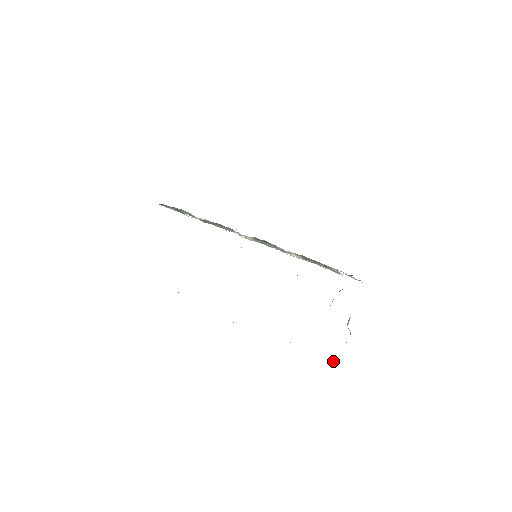
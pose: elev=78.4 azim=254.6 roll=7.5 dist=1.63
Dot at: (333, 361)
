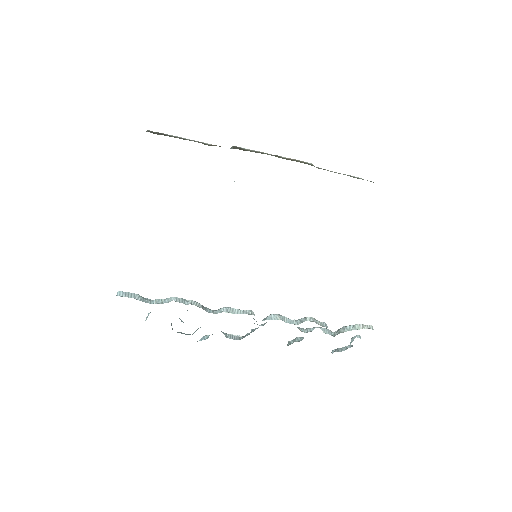
Dot at: (333, 352)
